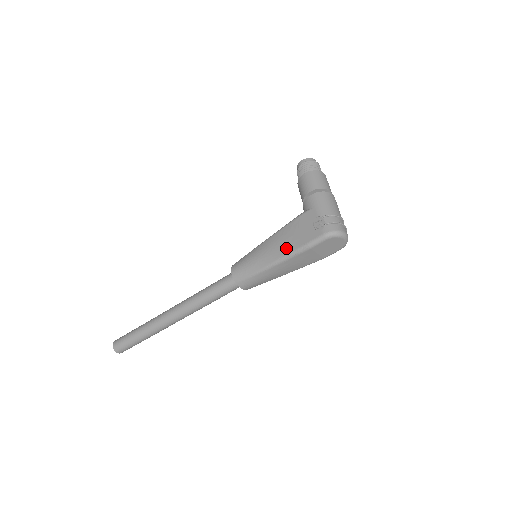
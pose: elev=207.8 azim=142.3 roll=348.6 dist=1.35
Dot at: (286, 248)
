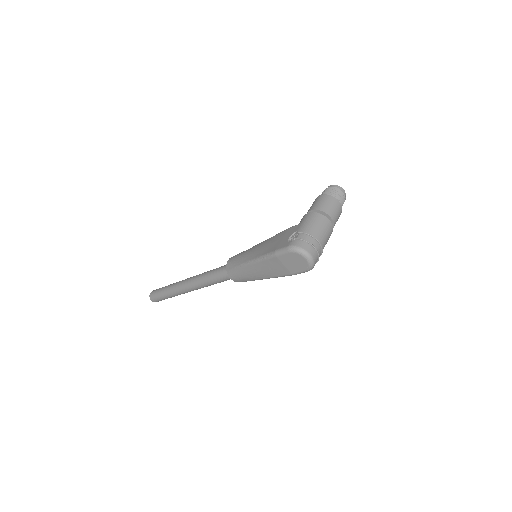
Dot at: (264, 251)
